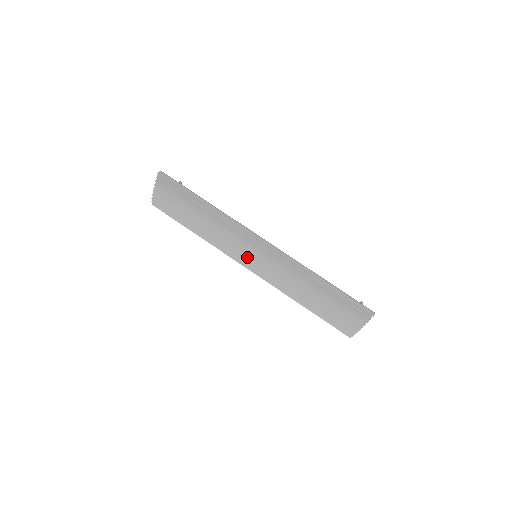
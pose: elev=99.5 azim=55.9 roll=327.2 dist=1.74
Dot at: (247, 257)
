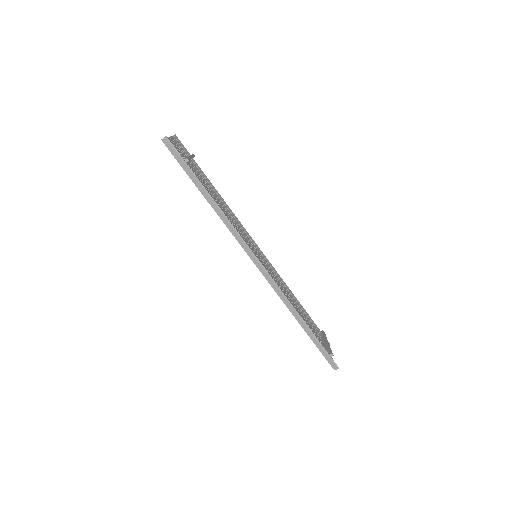
Dot at: occluded
